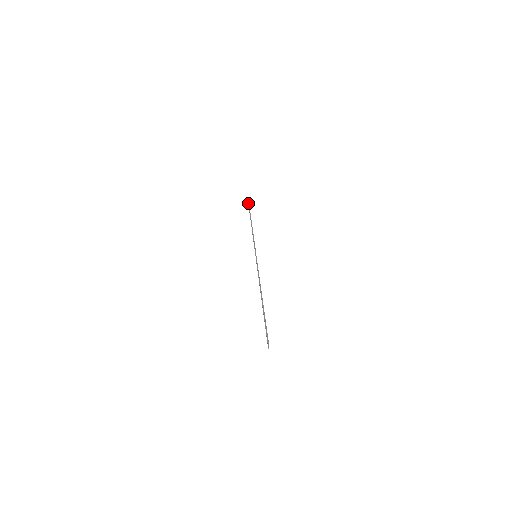
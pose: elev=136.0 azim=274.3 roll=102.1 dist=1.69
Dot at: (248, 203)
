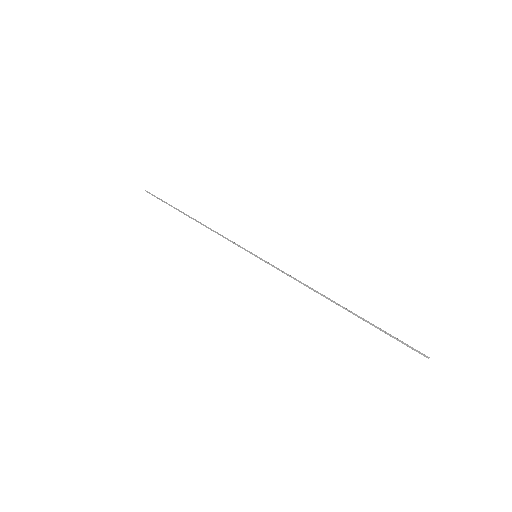
Dot at: occluded
